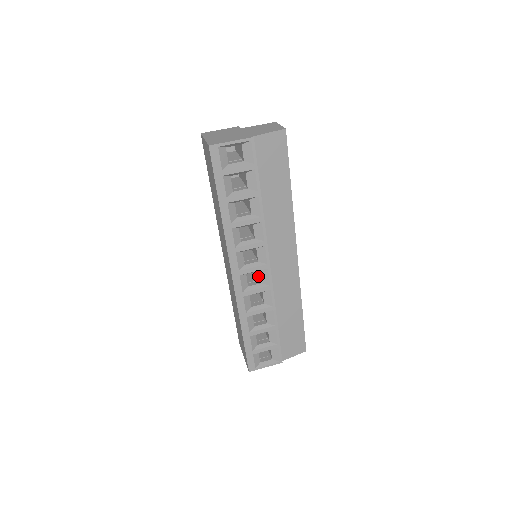
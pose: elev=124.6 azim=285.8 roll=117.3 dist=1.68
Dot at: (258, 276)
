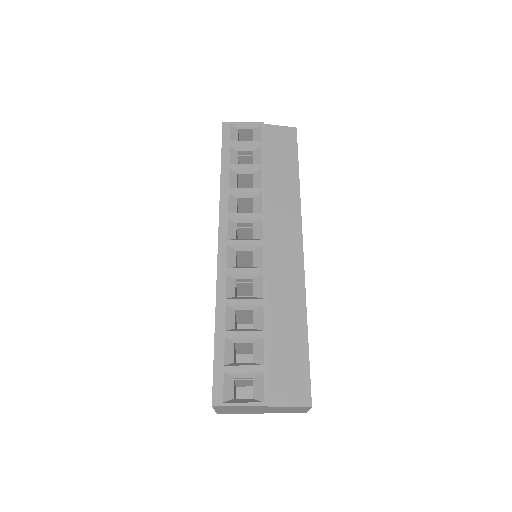
Dot at: occluded
